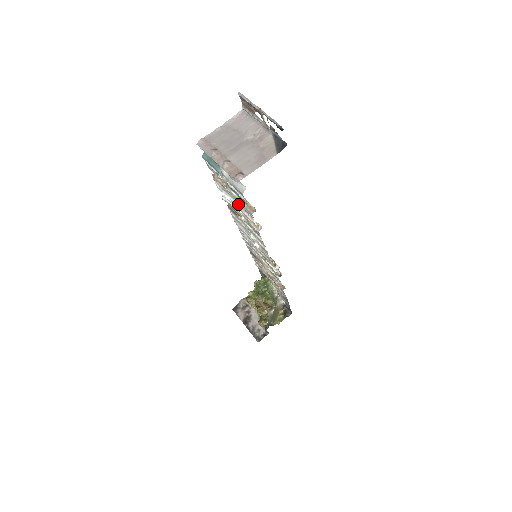
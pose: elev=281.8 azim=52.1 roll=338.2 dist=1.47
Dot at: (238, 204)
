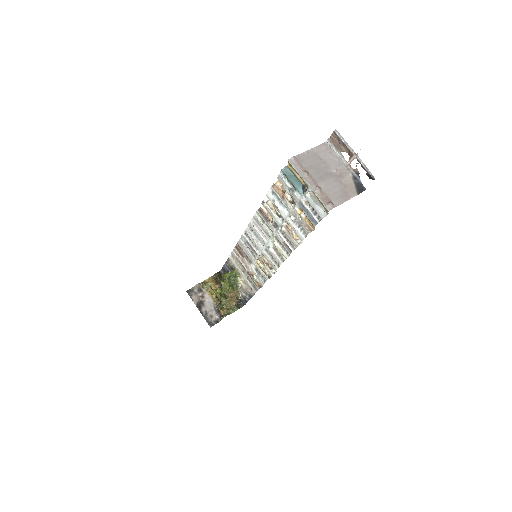
Dot at: (294, 219)
